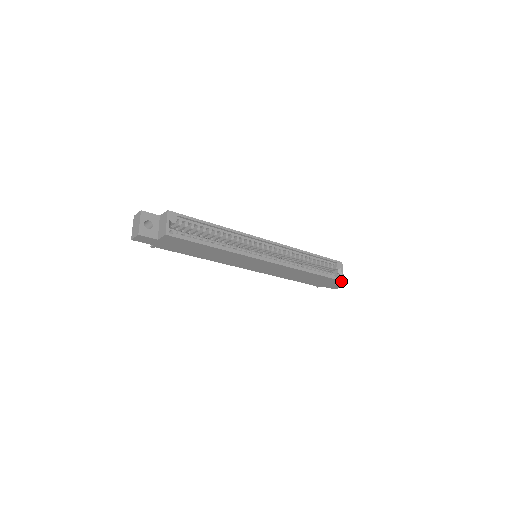
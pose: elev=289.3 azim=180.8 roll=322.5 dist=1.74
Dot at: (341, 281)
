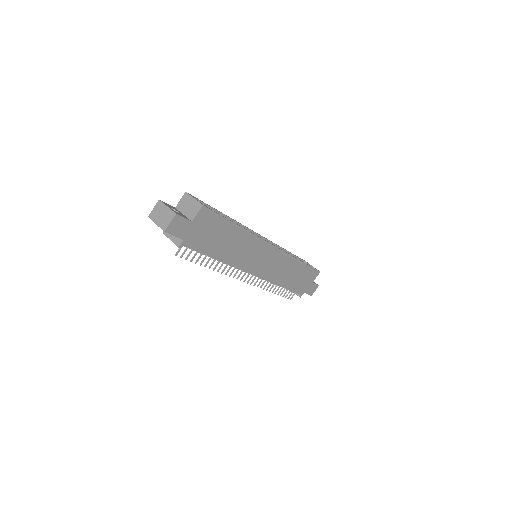
Dot at: (319, 272)
